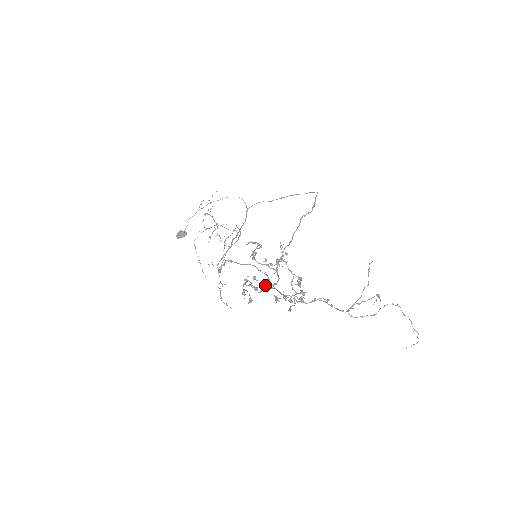
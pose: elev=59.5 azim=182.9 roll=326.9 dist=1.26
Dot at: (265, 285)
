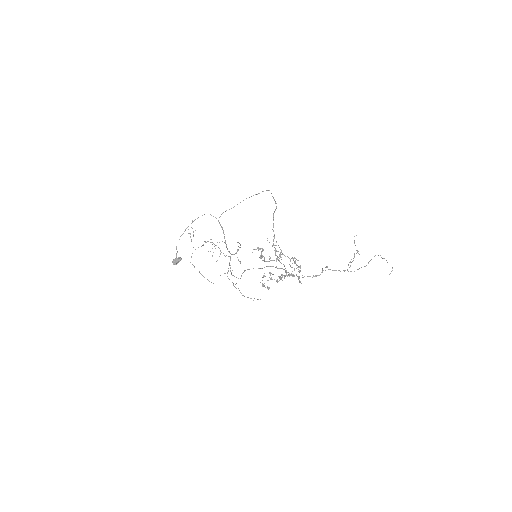
Dot at: (282, 275)
